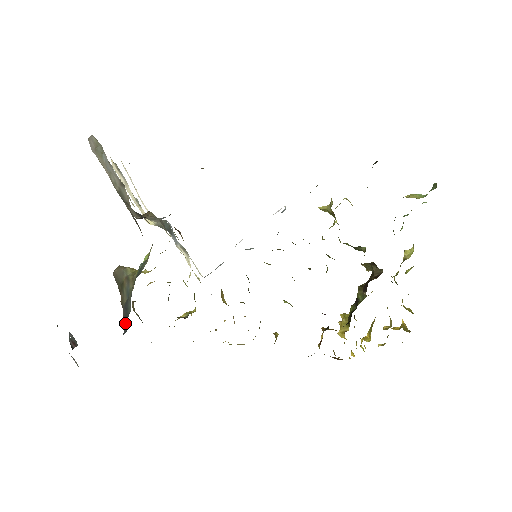
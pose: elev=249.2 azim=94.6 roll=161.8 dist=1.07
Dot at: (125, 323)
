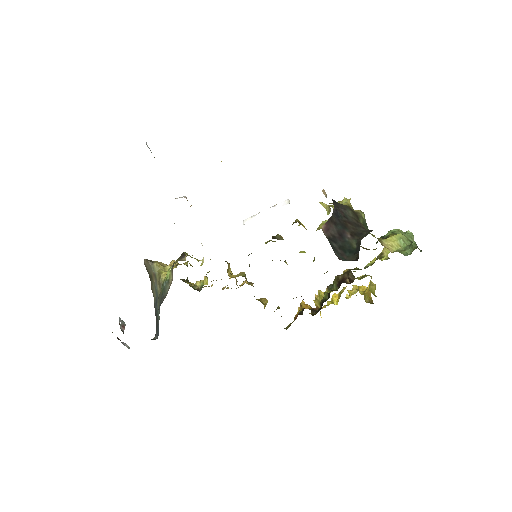
Dot at: (156, 323)
